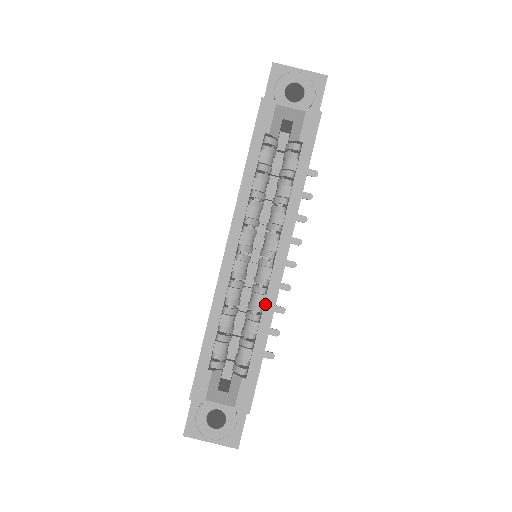
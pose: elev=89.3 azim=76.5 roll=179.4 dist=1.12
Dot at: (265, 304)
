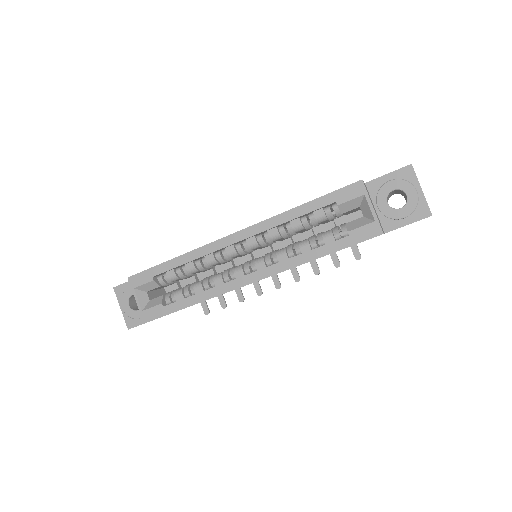
Dot at: (217, 287)
